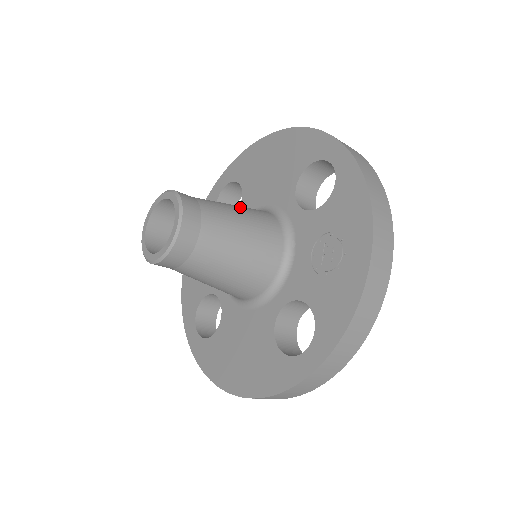
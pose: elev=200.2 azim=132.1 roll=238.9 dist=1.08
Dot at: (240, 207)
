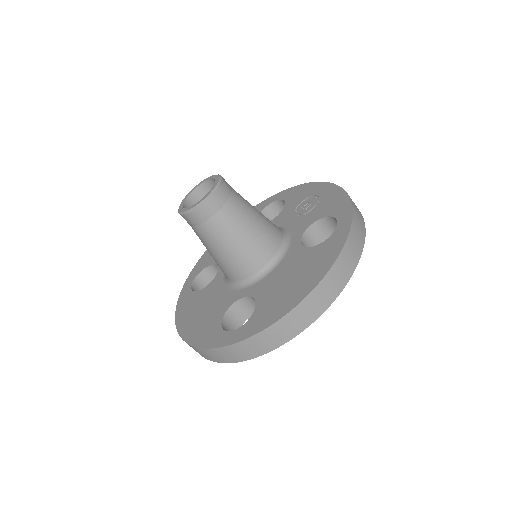
Dot at: occluded
